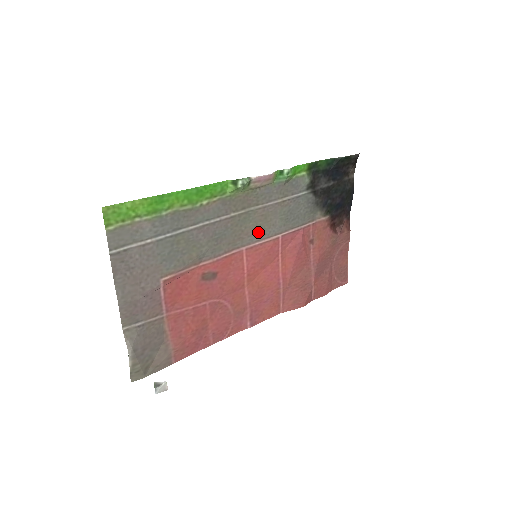
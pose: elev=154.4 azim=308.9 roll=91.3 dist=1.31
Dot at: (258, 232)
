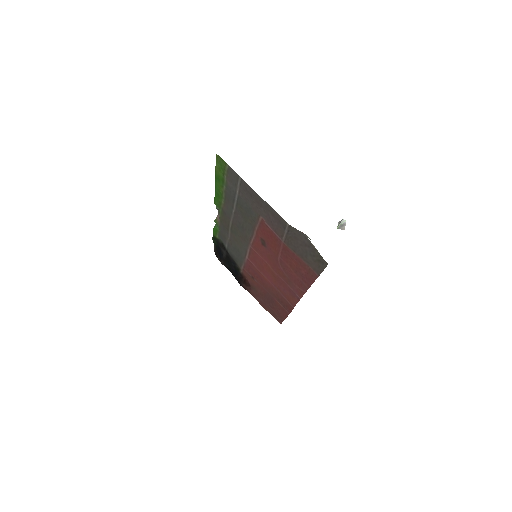
Dot at: (243, 245)
